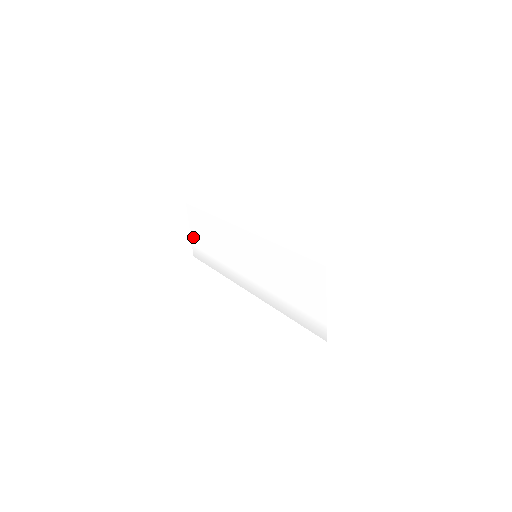
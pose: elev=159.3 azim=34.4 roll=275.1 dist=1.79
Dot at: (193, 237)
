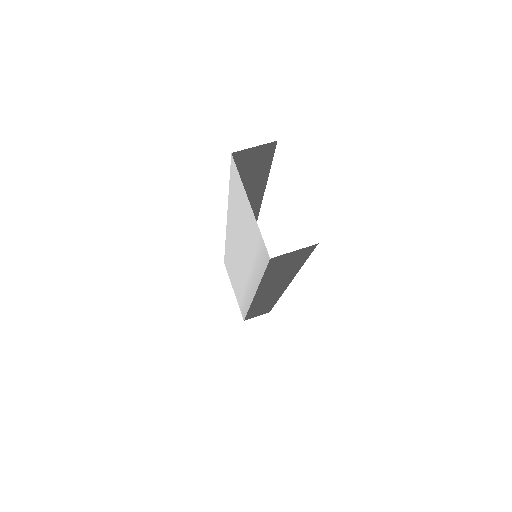
Dot at: (236, 296)
